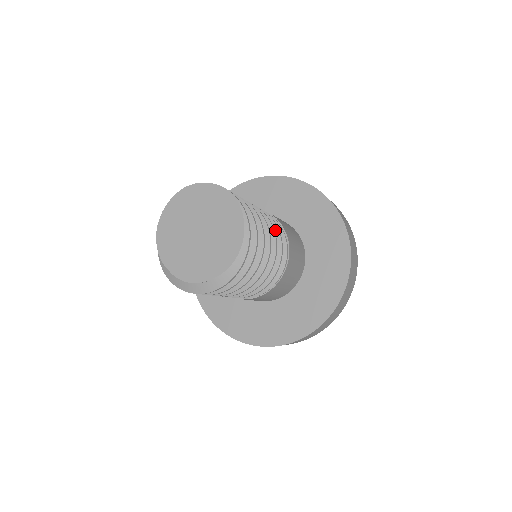
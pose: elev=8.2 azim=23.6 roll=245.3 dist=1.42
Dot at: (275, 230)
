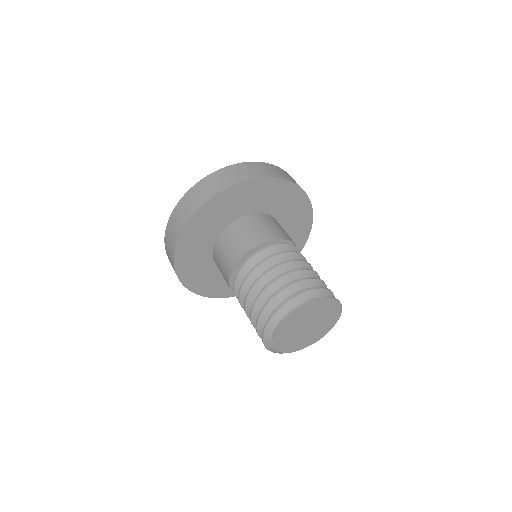
Dot at: occluded
